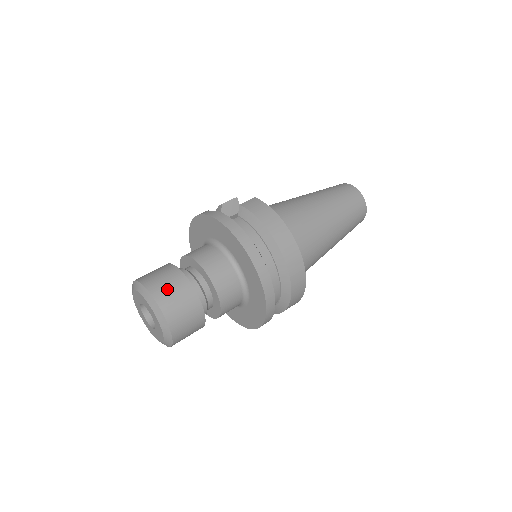
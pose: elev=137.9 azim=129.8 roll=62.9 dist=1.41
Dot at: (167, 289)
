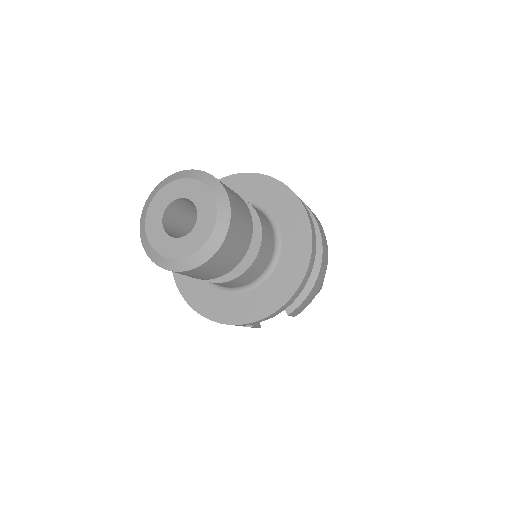
Dot at: occluded
